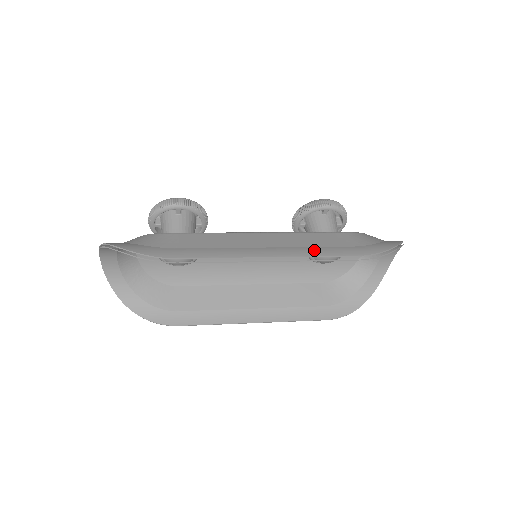
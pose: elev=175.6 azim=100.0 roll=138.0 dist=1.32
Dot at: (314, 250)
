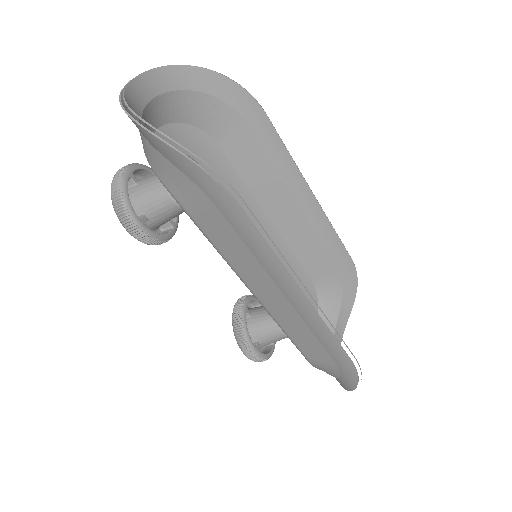
Dot at: (322, 234)
